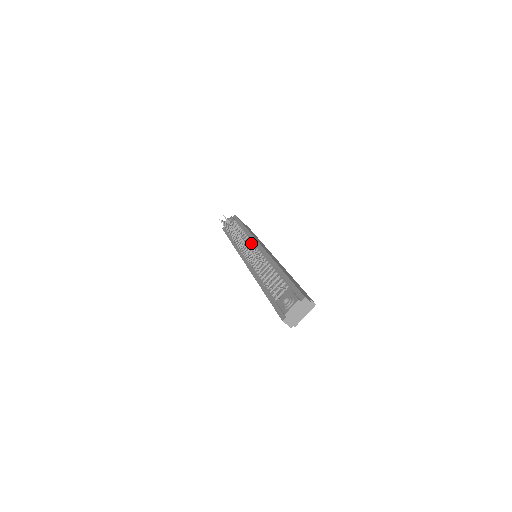
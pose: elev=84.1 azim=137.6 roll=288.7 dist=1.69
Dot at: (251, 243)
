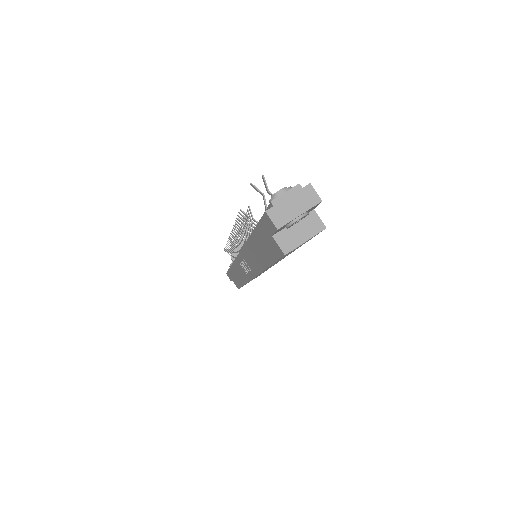
Dot at: occluded
